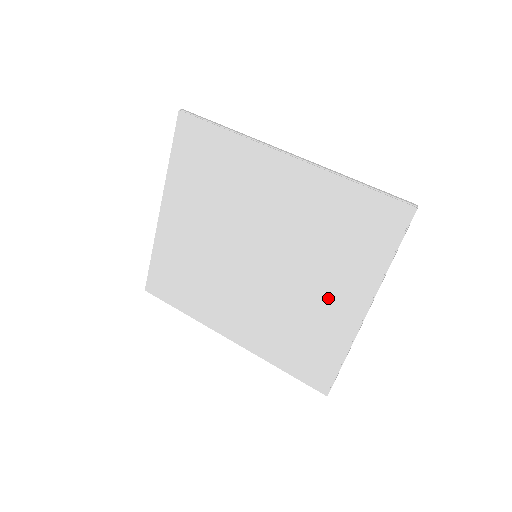
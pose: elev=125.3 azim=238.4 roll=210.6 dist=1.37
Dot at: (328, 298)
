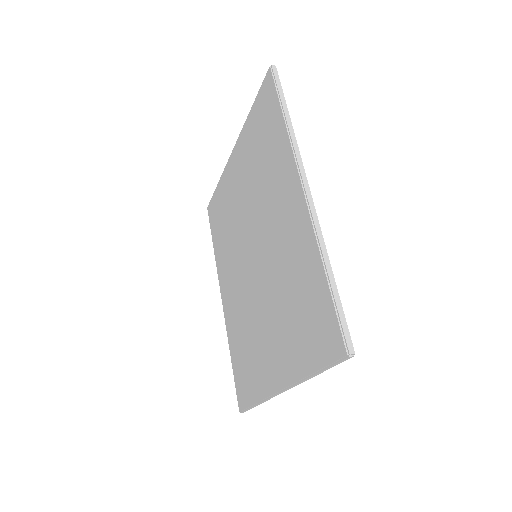
Dot at: (269, 347)
